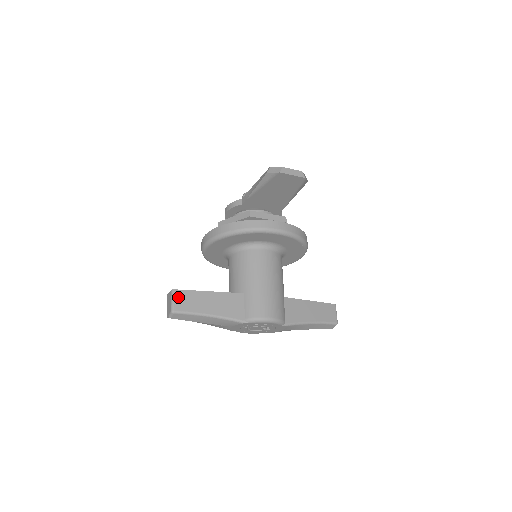
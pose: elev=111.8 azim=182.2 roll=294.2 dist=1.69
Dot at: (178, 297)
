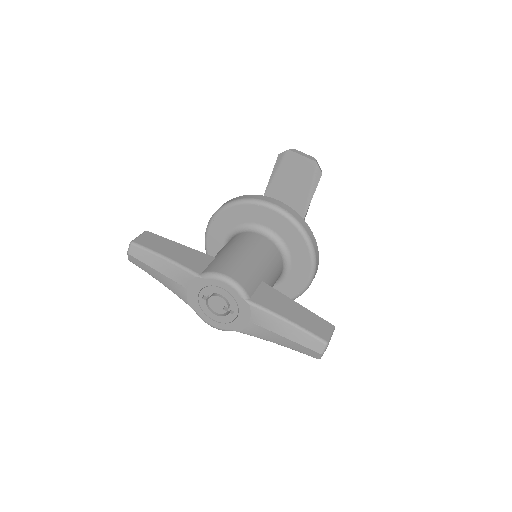
Dot at: (145, 236)
